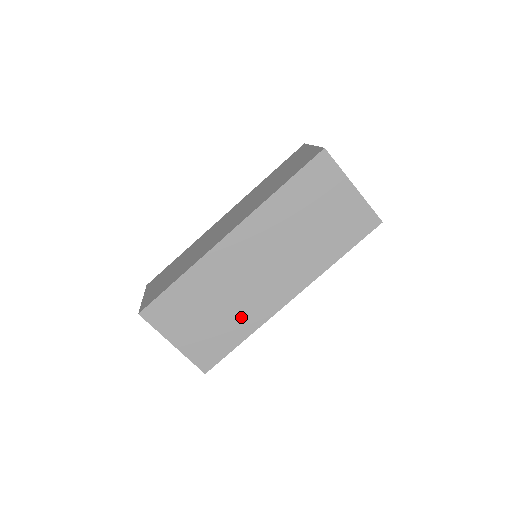
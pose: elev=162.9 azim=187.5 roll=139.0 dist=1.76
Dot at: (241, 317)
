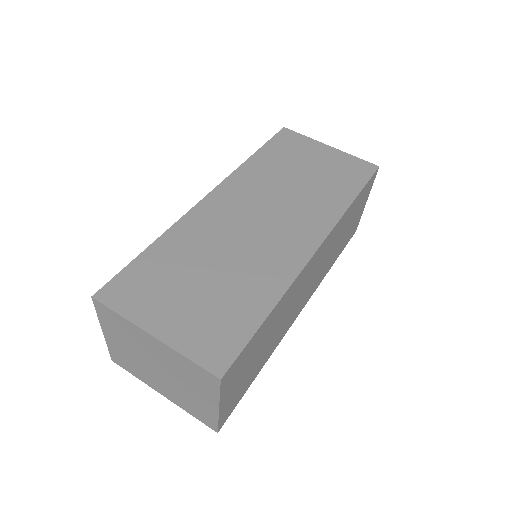
Dot at: (254, 279)
